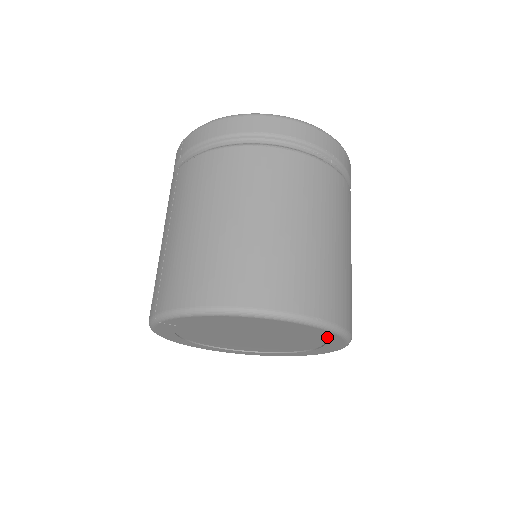
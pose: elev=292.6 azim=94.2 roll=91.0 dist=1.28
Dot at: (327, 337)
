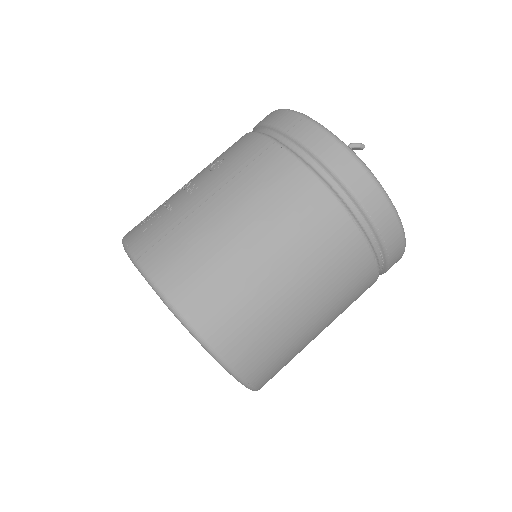
Dot at: occluded
